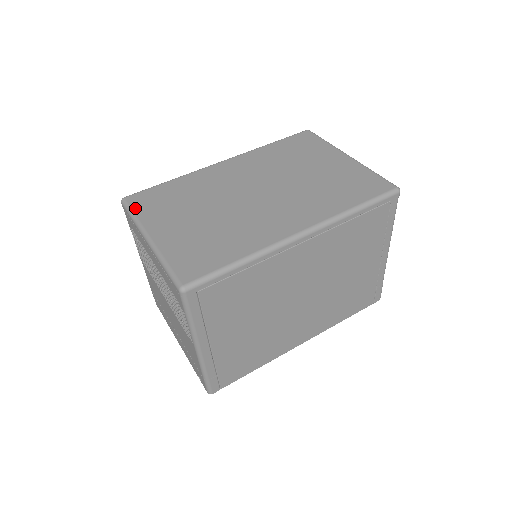
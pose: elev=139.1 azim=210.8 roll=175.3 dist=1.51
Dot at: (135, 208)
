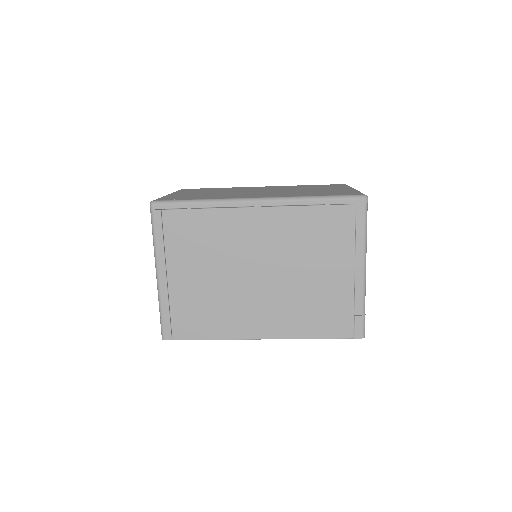
Dot at: (181, 190)
